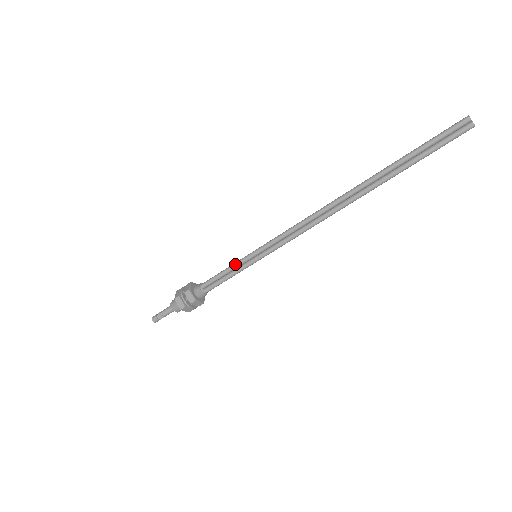
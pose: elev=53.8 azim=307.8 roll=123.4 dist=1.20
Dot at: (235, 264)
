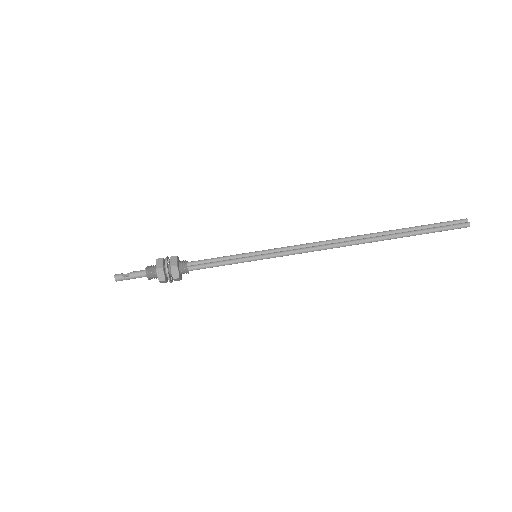
Dot at: (233, 255)
